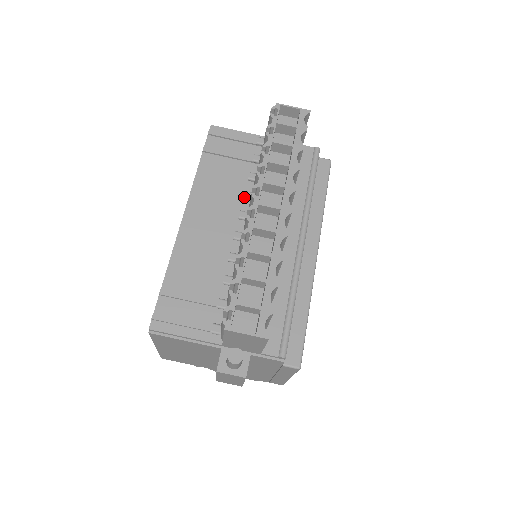
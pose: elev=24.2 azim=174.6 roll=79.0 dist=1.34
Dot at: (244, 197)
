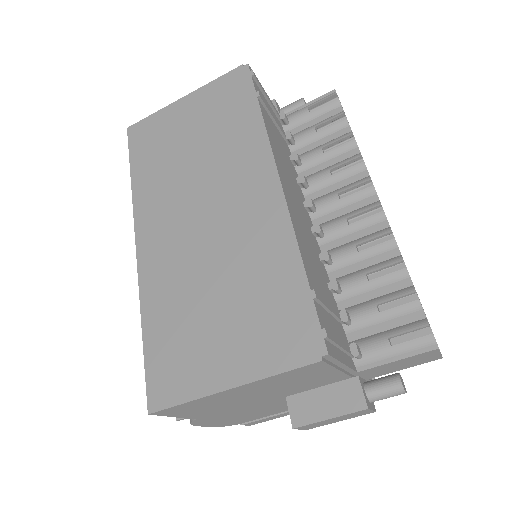
Dot at: (305, 181)
